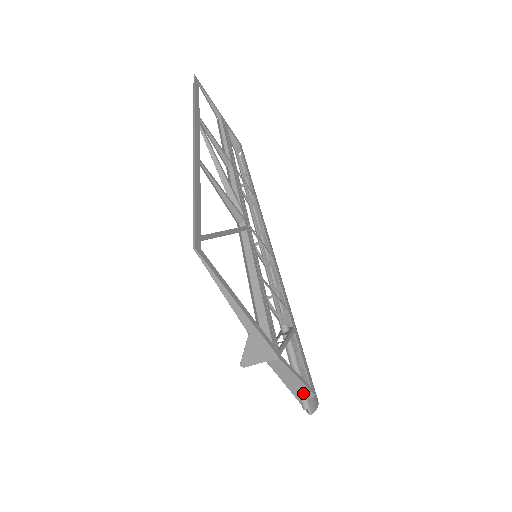
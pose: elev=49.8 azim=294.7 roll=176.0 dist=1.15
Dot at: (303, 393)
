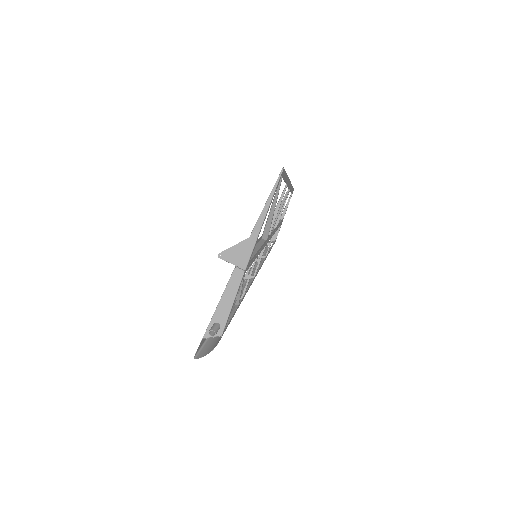
Dot at: (219, 324)
